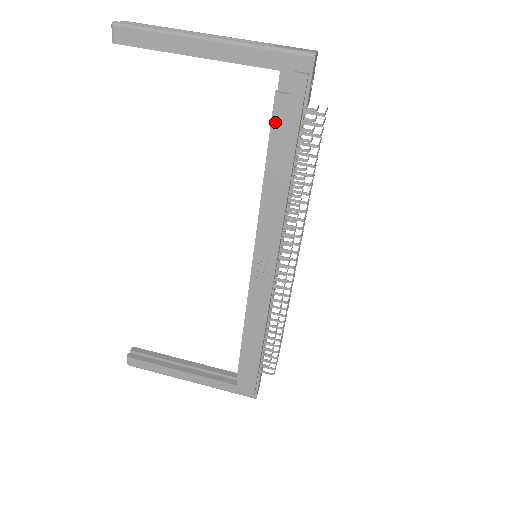
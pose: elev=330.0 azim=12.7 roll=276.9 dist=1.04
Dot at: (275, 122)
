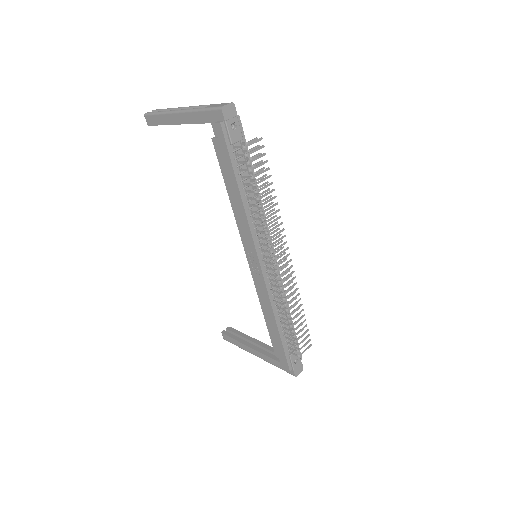
Dot at: (219, 158)
